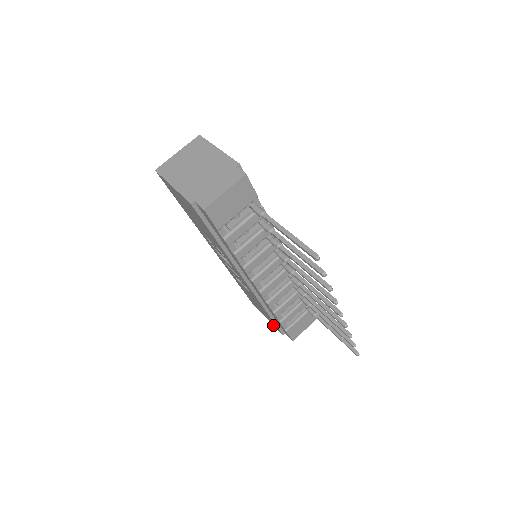
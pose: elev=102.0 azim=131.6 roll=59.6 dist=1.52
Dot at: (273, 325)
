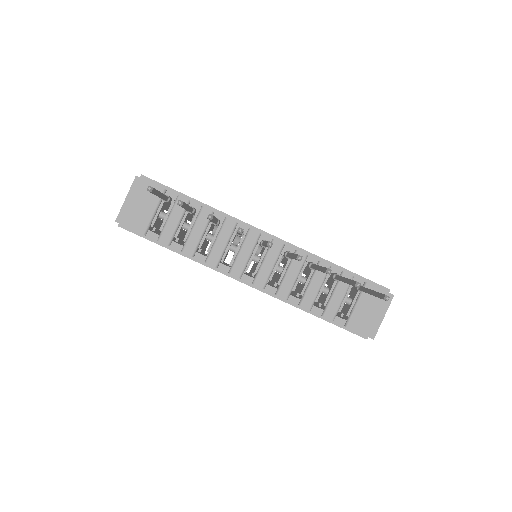
Dot at: occluded
